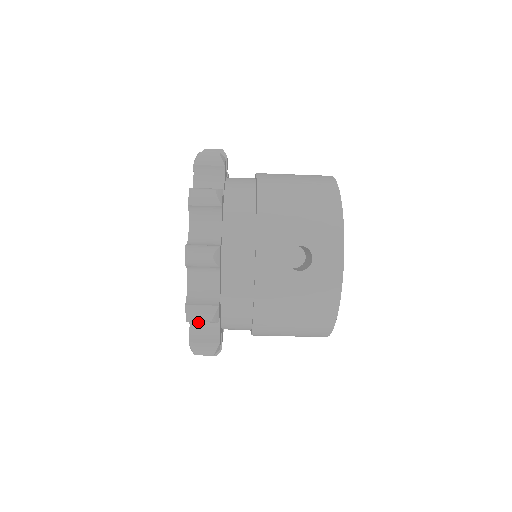
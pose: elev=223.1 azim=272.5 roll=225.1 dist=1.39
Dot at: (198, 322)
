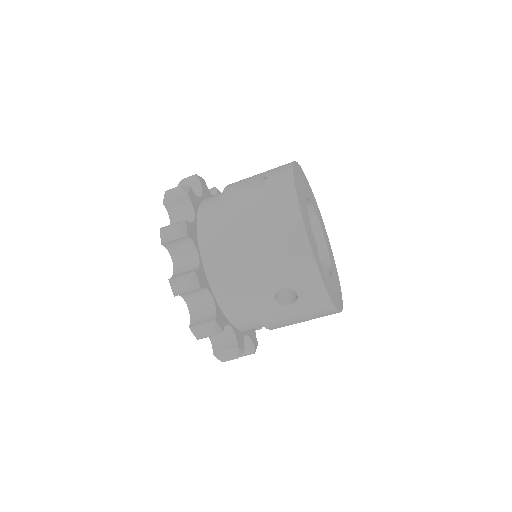
Dot at: (181, 266)
